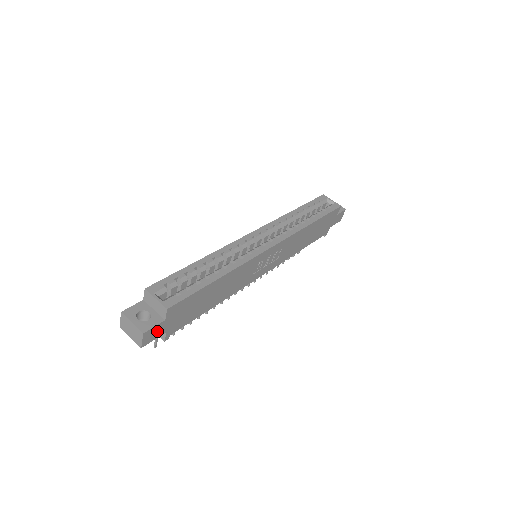
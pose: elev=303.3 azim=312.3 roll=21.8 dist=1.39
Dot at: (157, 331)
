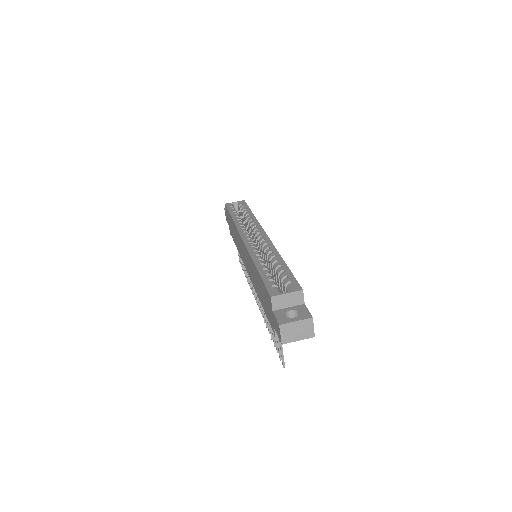
Dot at: occluded
